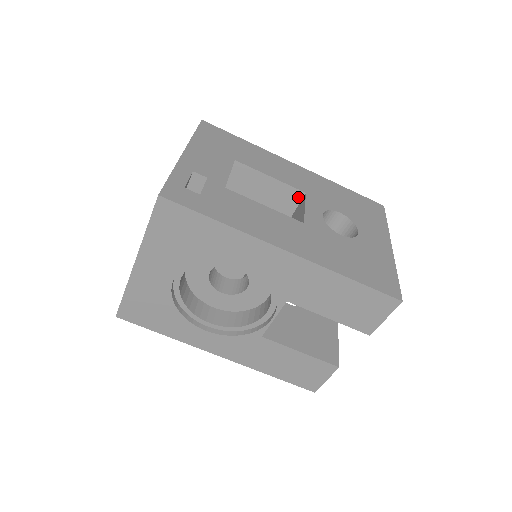
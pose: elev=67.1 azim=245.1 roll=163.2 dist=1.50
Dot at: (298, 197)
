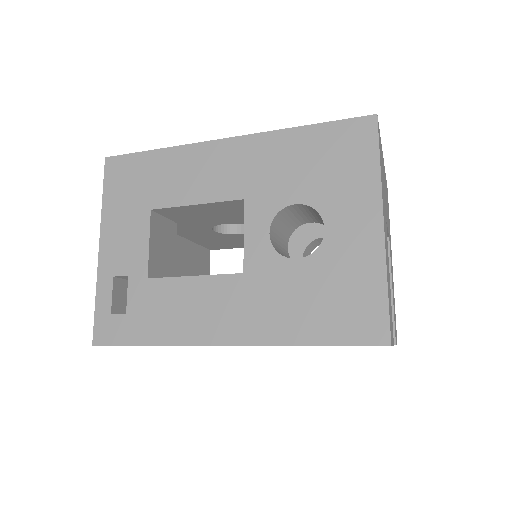
Dot at: (241, 203)
